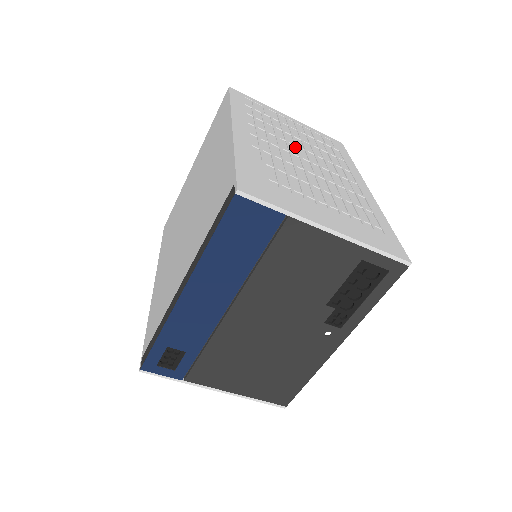
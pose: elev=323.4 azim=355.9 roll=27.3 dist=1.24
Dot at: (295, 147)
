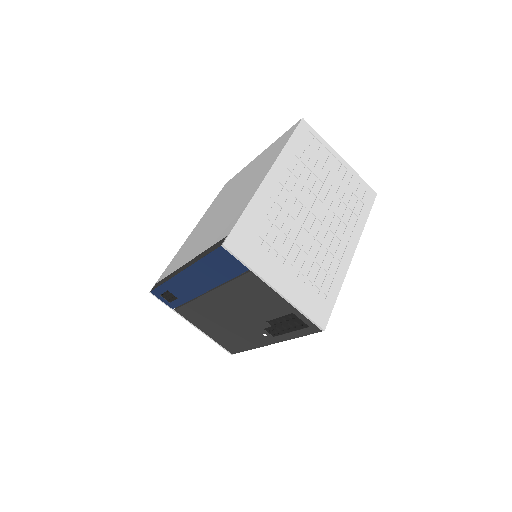
Dot at: (315, 199)
